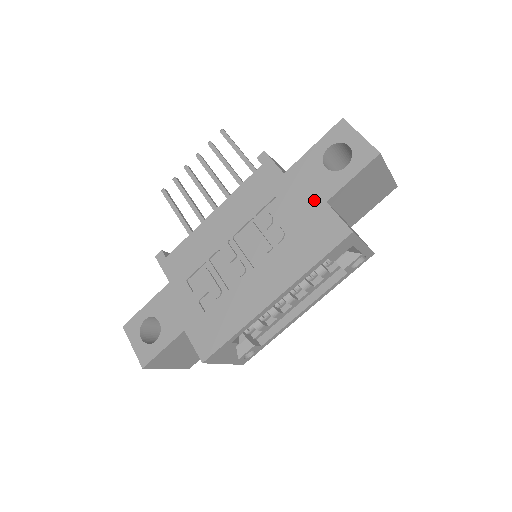
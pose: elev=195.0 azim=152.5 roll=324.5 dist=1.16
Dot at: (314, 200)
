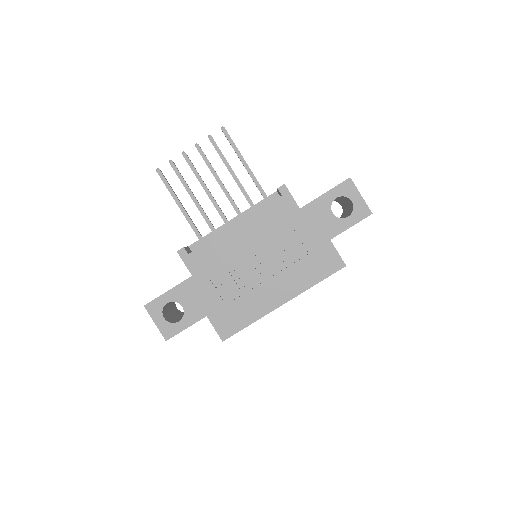
Dot at: (321, 236)
